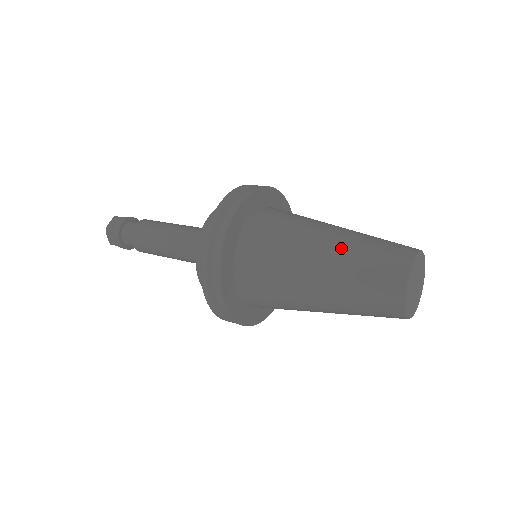
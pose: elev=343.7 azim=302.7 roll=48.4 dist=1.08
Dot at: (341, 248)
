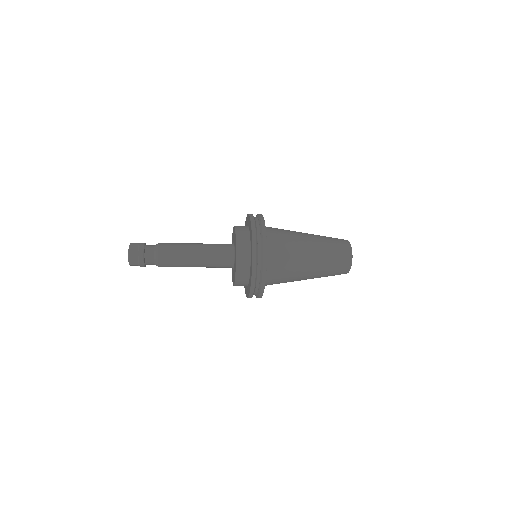
Dot at: (319, 243)
